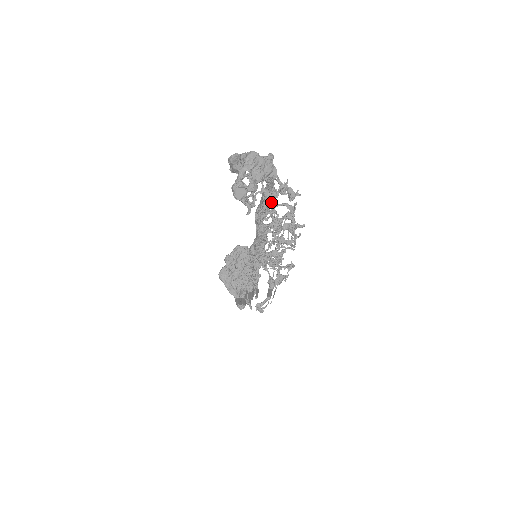
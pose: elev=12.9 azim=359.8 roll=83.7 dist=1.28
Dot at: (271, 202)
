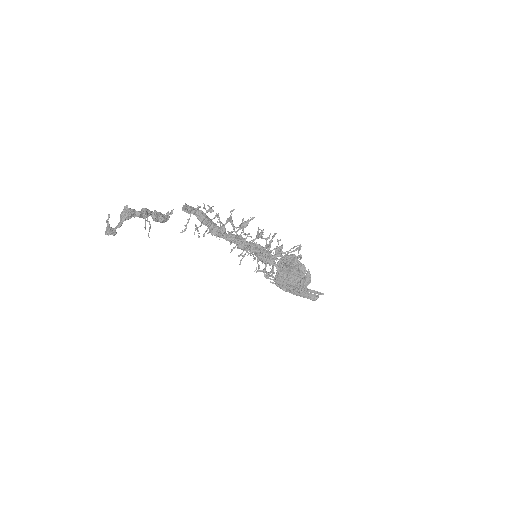
Dot at: (187, 222)
